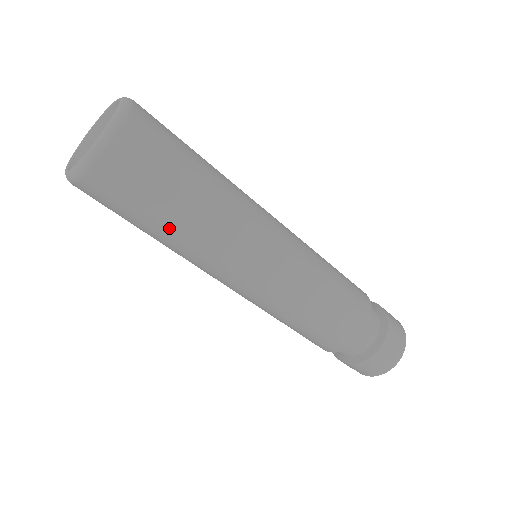
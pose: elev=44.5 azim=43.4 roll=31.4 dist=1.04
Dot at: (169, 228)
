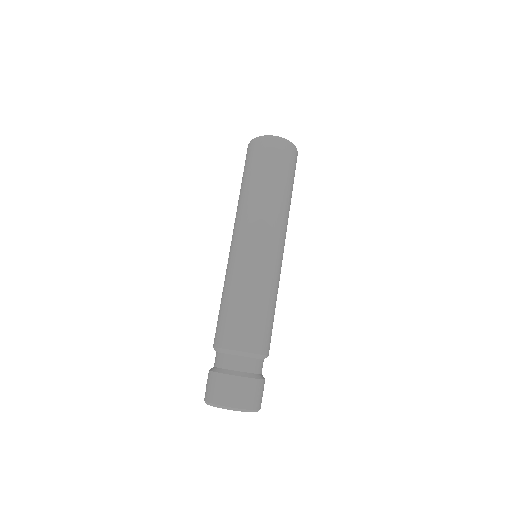
Dot at: (270, 185)
